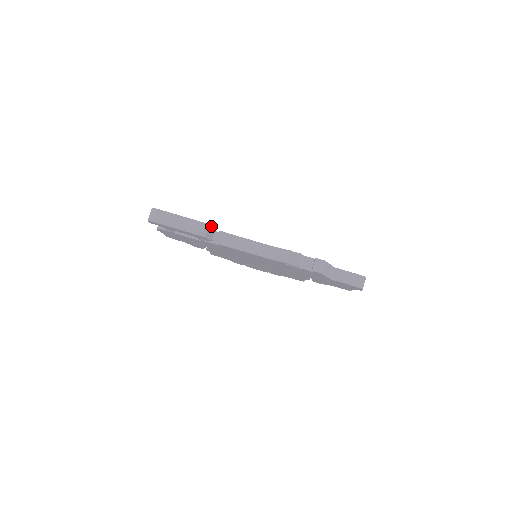
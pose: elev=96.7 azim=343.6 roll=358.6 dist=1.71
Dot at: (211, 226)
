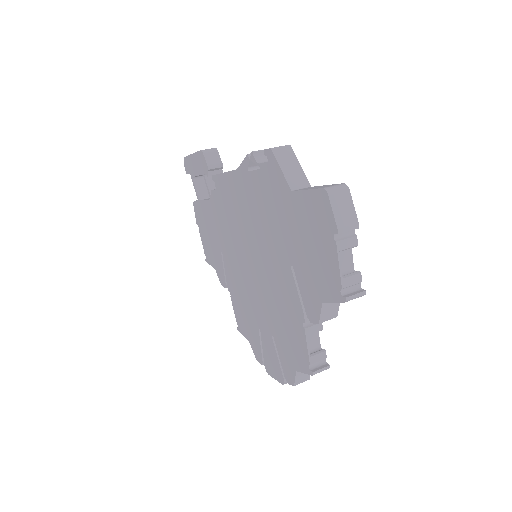
Dot at: (219, 156)
